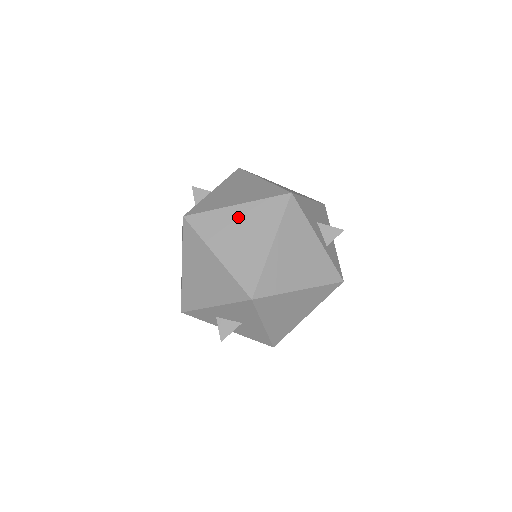
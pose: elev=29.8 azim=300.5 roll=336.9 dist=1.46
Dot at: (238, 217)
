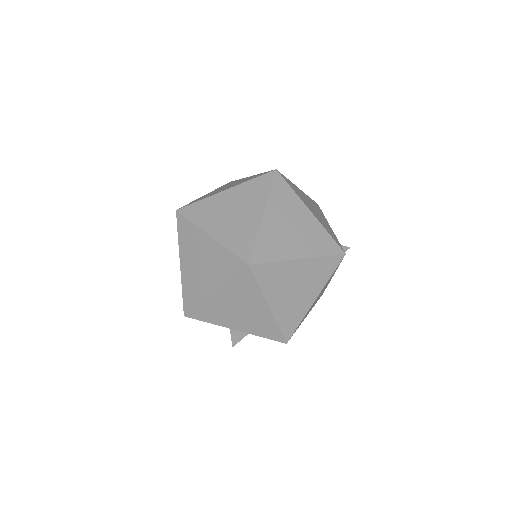
Dot at: occluded
